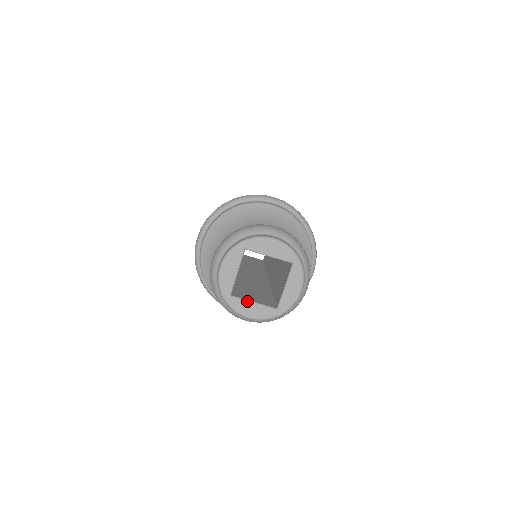
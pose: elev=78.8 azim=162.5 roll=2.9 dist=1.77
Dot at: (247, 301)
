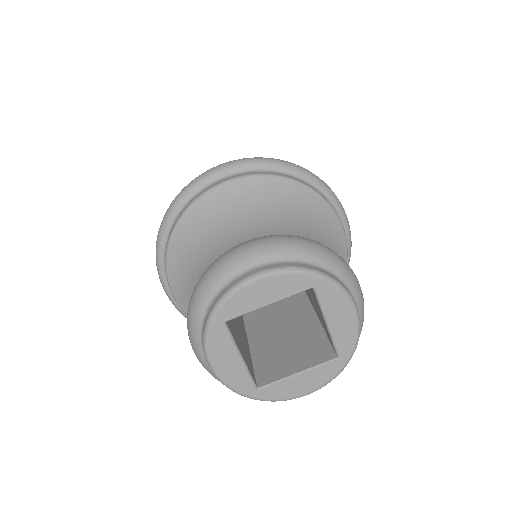
Dot at: (286, 379)
